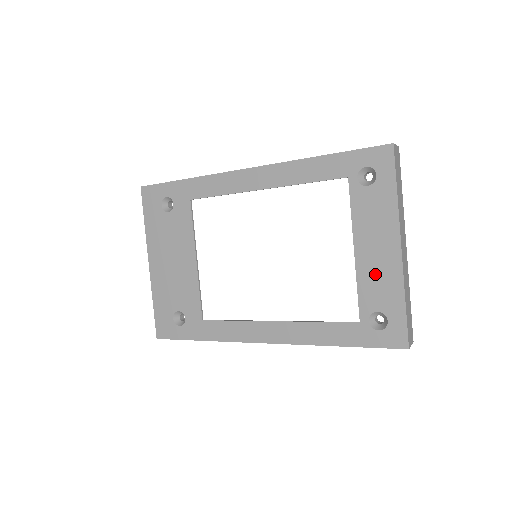
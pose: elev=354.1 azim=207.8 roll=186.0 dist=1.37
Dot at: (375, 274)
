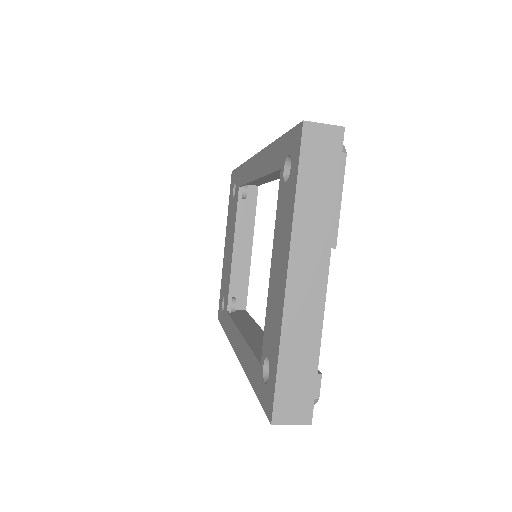
Dot at: (273, 305)
